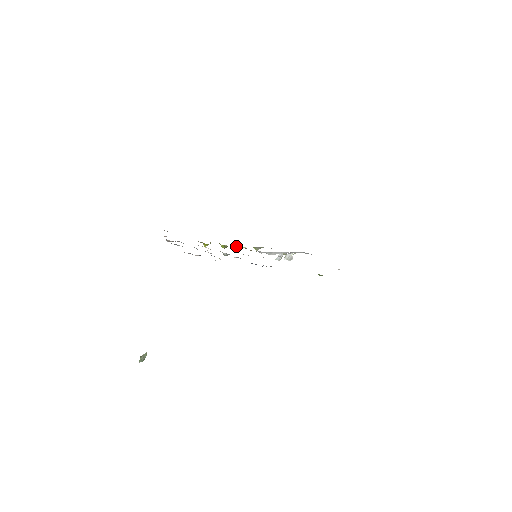
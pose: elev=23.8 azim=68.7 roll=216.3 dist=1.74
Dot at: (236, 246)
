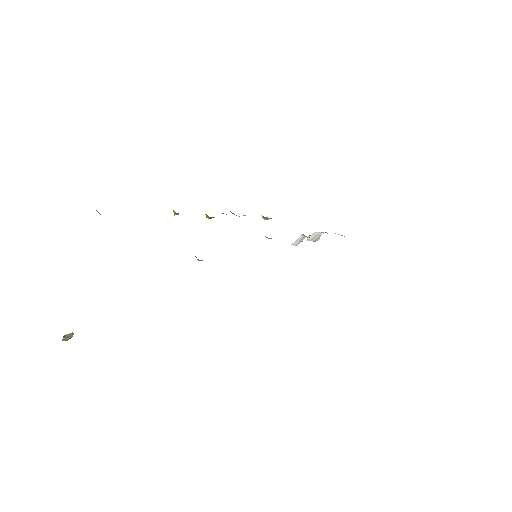
Dot at: occluded
